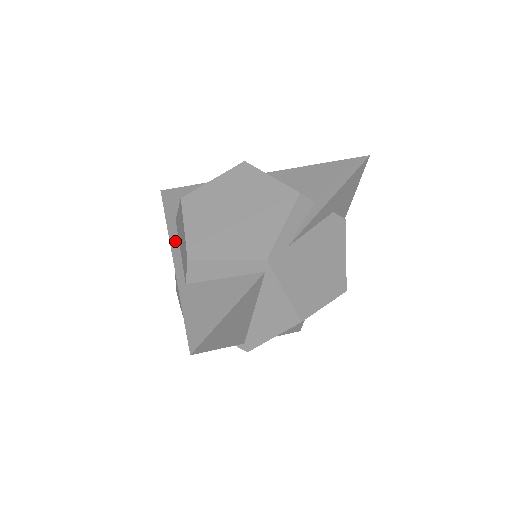
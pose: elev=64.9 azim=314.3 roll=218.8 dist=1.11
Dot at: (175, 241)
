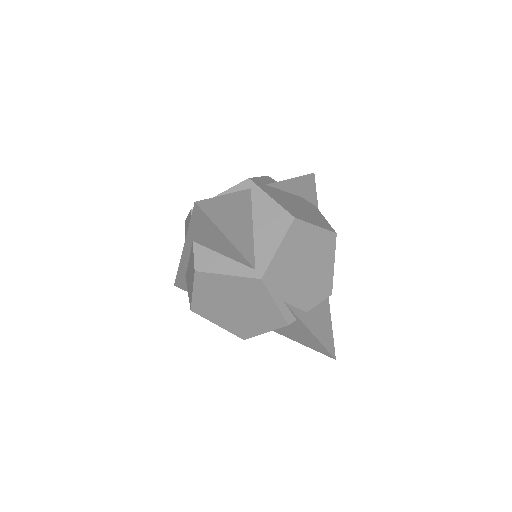
Dot at: occluded
